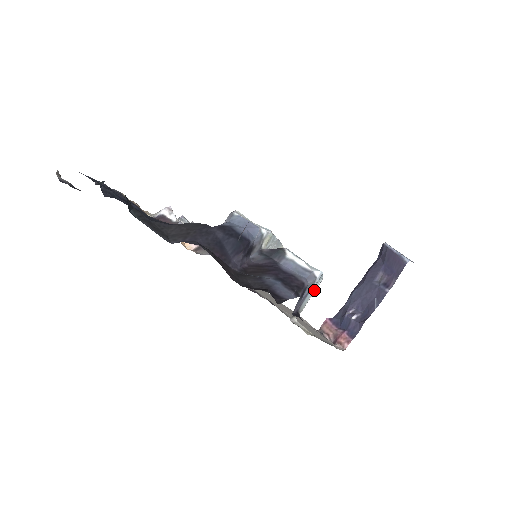
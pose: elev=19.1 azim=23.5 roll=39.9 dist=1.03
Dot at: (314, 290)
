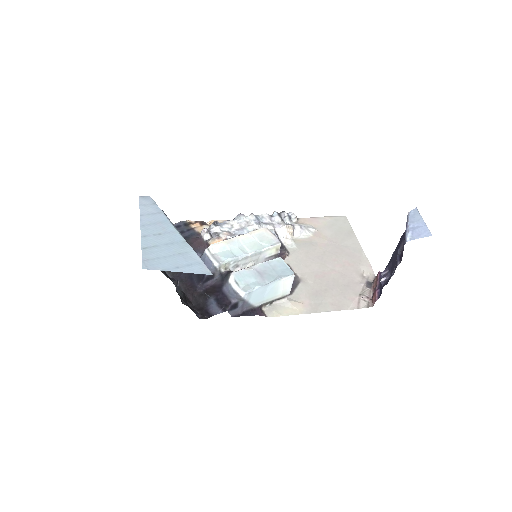
Dot at: (280, 287)
